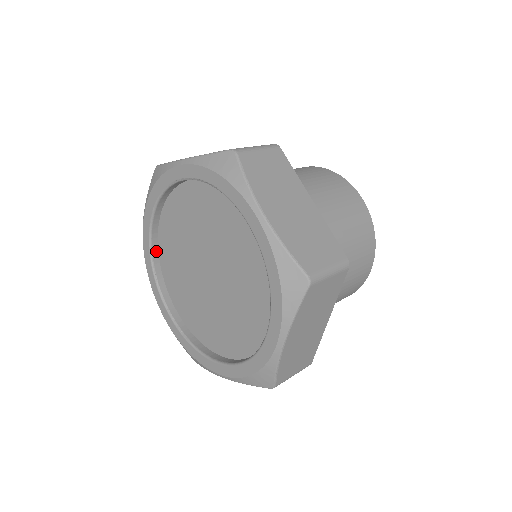
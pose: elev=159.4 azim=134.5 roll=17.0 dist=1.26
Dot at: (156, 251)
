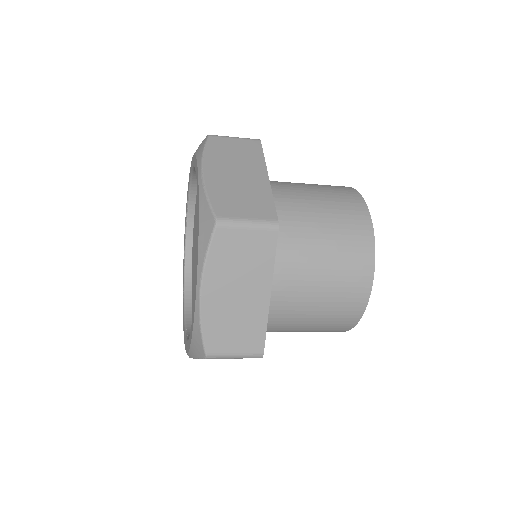
Dot at: (190, 320)
